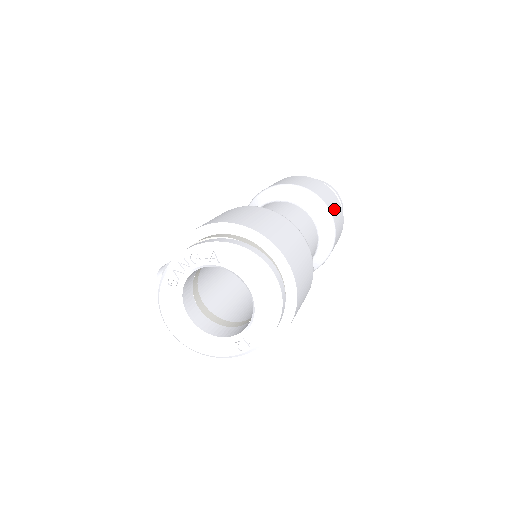
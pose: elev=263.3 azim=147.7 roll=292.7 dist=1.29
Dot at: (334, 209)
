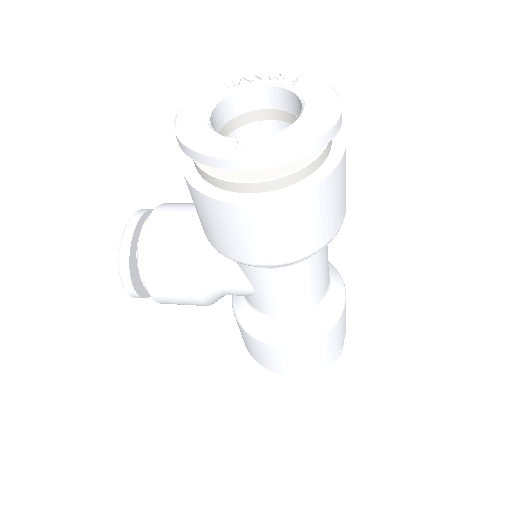
Dot at: (345, 314)
